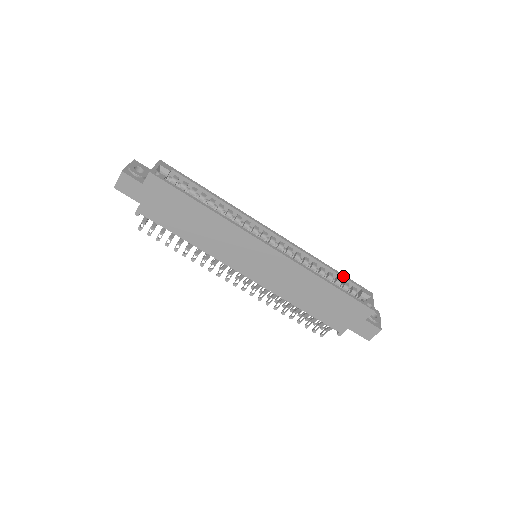
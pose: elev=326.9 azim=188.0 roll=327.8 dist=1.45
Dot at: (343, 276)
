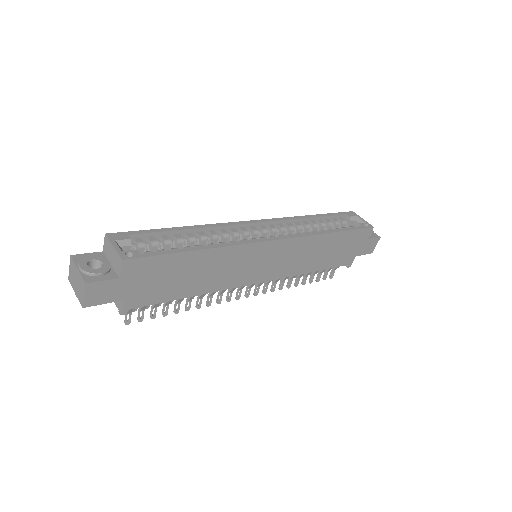
Dot at: (329, 215)
